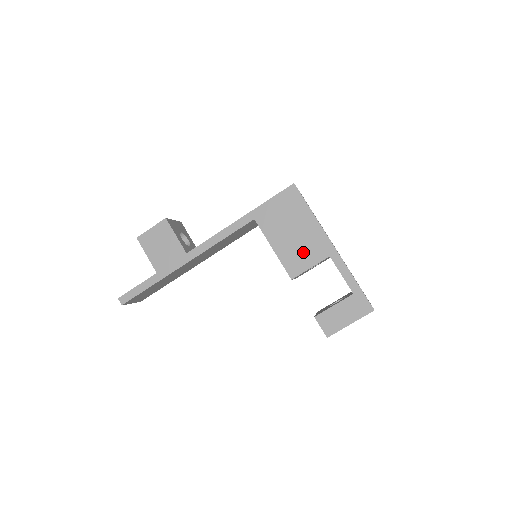
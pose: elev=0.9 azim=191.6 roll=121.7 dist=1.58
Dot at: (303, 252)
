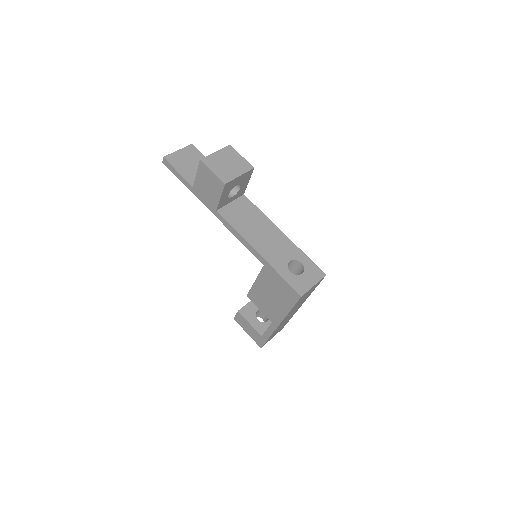
Dot at: (264, 304)
